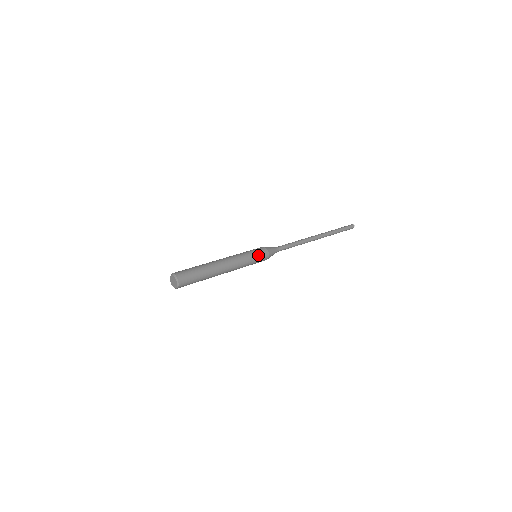
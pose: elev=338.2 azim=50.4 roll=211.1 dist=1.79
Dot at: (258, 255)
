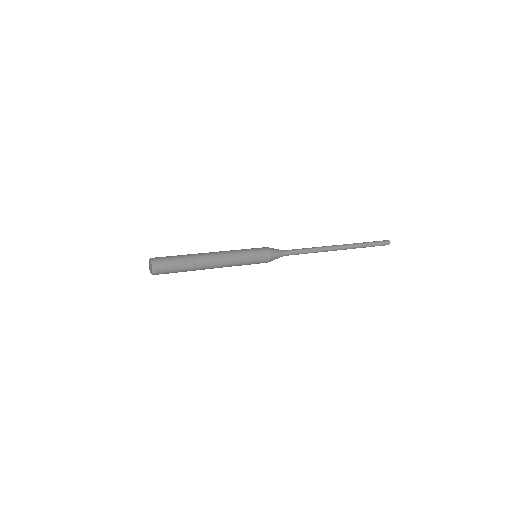
Dot at: (254, 249)
